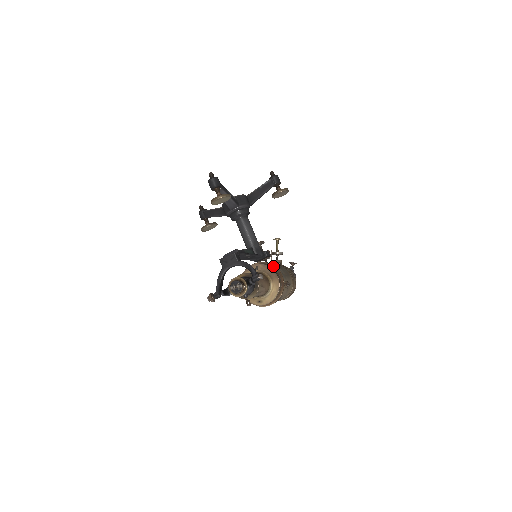
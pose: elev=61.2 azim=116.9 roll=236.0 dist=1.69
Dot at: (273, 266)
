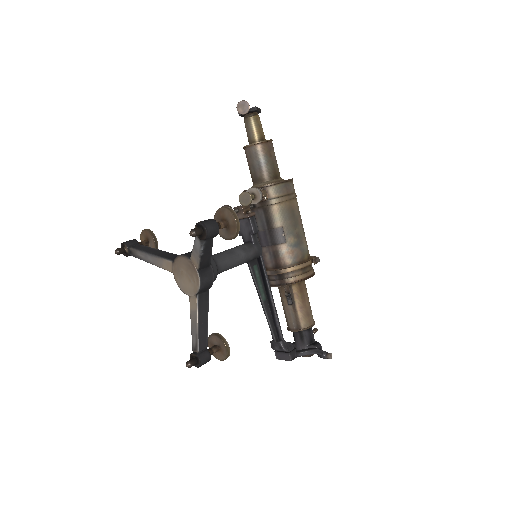
Dot at: (294, 271)
